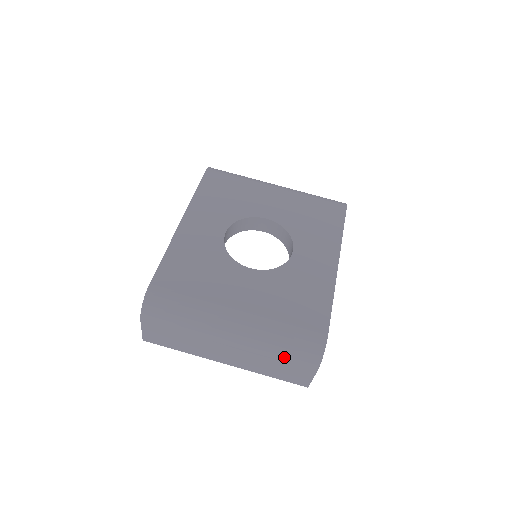
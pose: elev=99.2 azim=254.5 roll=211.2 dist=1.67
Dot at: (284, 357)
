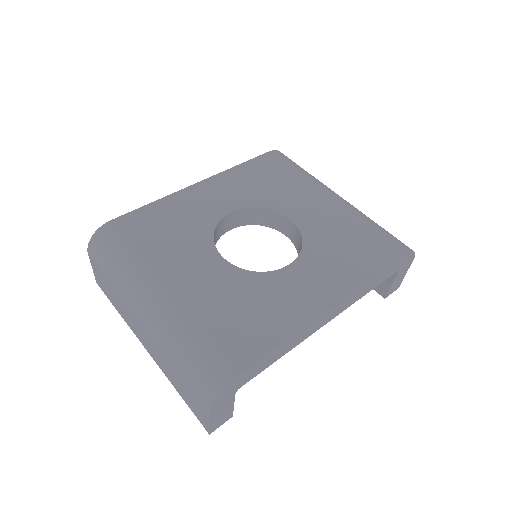
Dot at: (182, 371)
